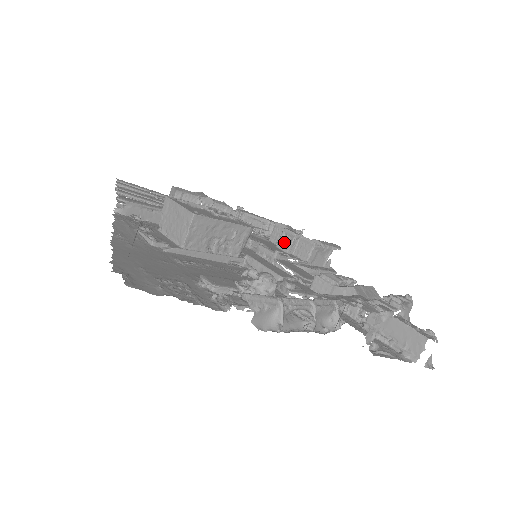
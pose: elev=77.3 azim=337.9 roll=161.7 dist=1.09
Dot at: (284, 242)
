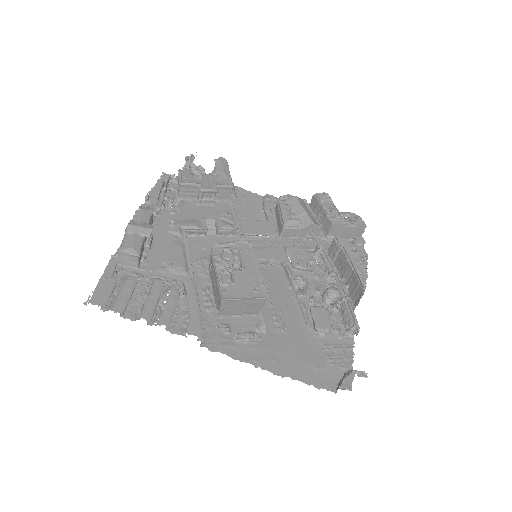
Dot at: (206, 199)
